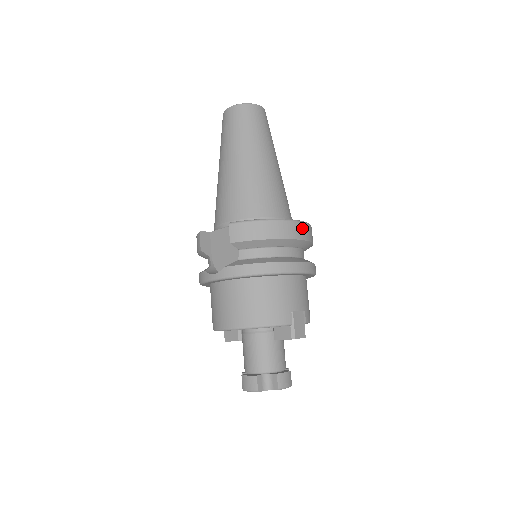
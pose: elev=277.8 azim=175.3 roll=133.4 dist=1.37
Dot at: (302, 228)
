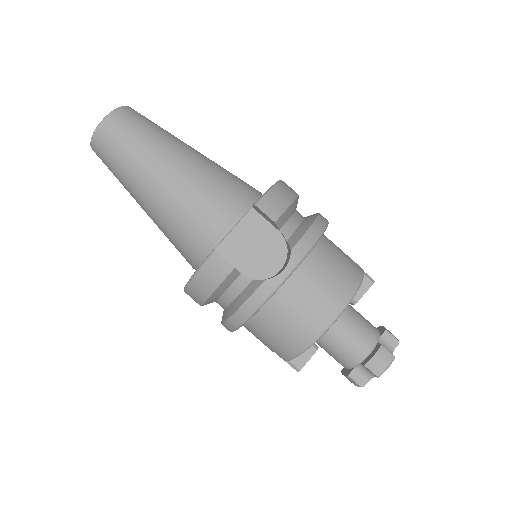
Dot at: occluded
